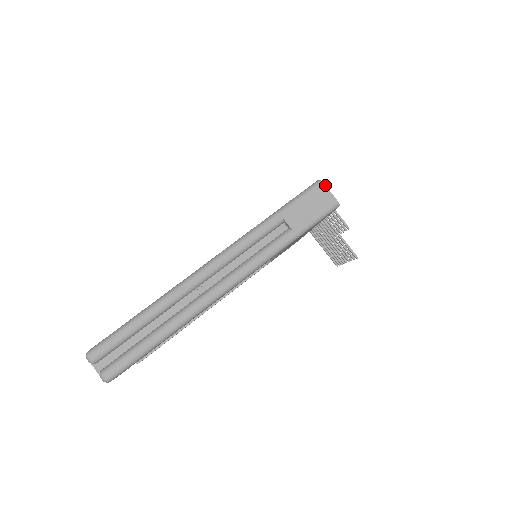
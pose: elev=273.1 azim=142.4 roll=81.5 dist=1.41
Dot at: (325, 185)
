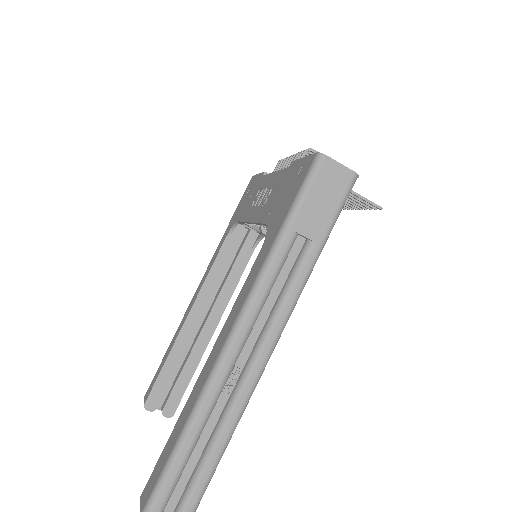
Dot at: (330, 158)
